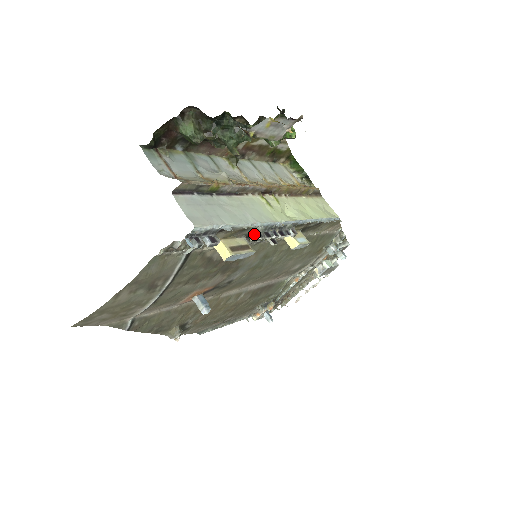
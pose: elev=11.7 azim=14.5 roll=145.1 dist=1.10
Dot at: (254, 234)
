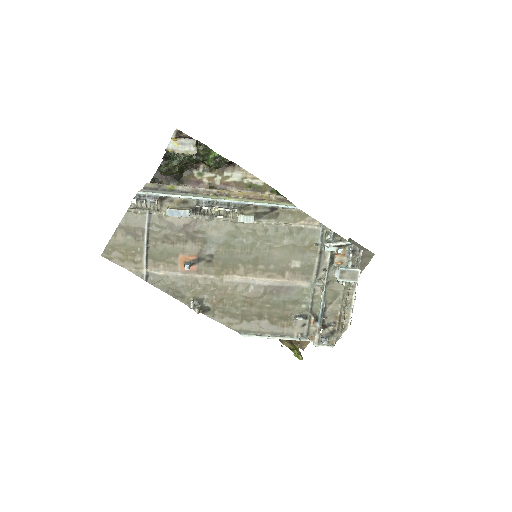
Dot at: (195, 206)
